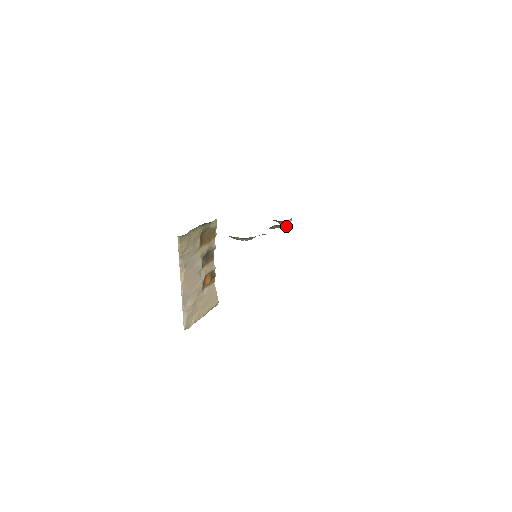
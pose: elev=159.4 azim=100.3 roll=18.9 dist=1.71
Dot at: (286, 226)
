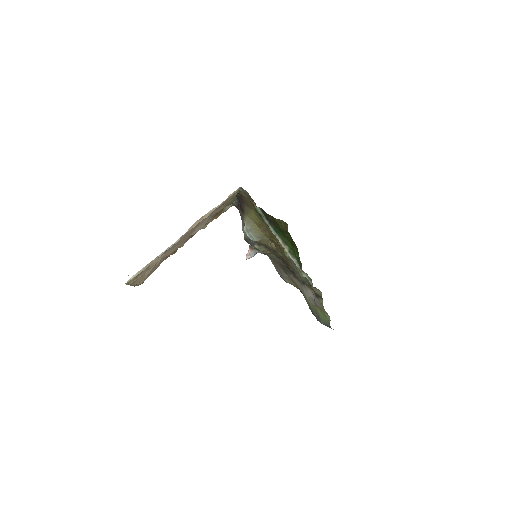
Dot at: (251, 255)
